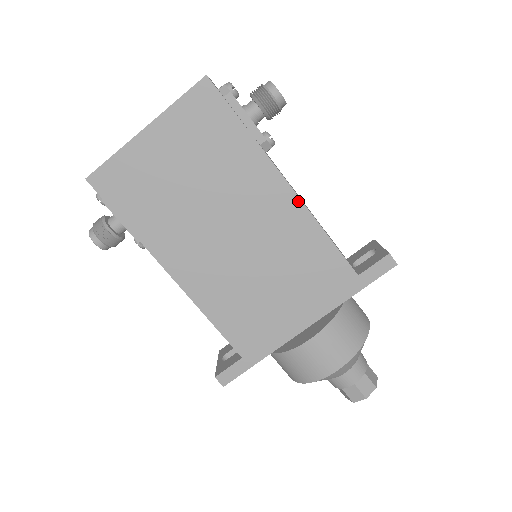
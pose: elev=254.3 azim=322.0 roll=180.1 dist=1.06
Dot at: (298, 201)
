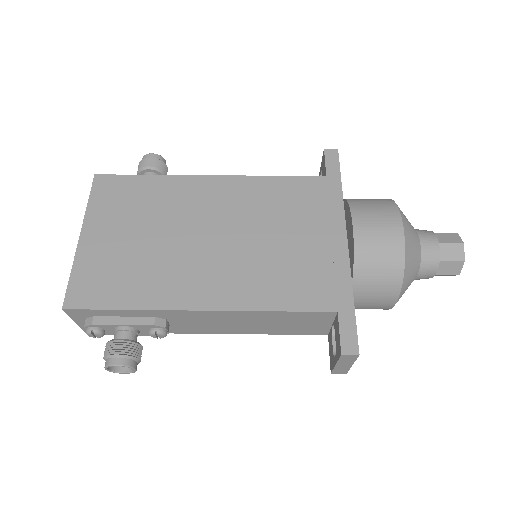
Dot at: (231, 178)
